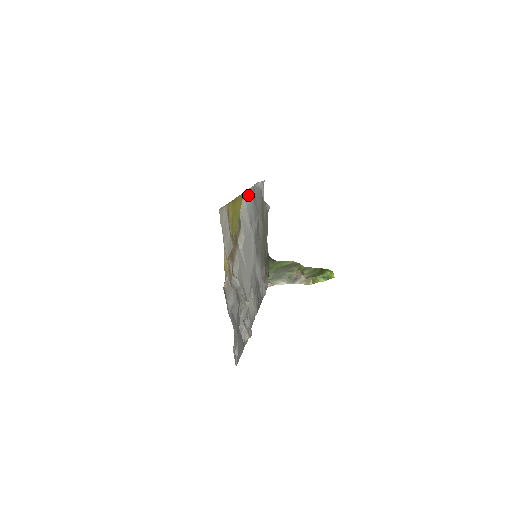
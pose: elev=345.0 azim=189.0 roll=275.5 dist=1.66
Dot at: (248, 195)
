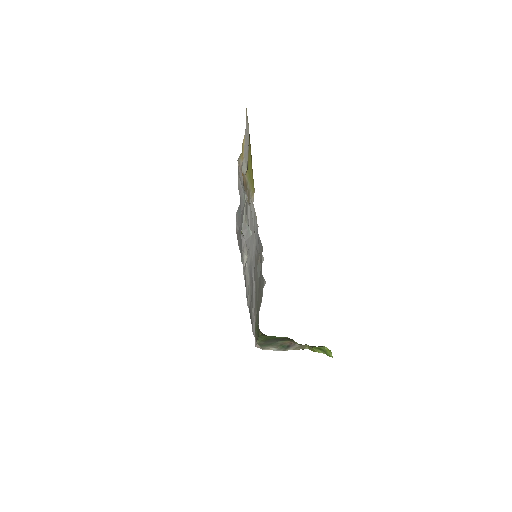
Dot at: (255, 214)
